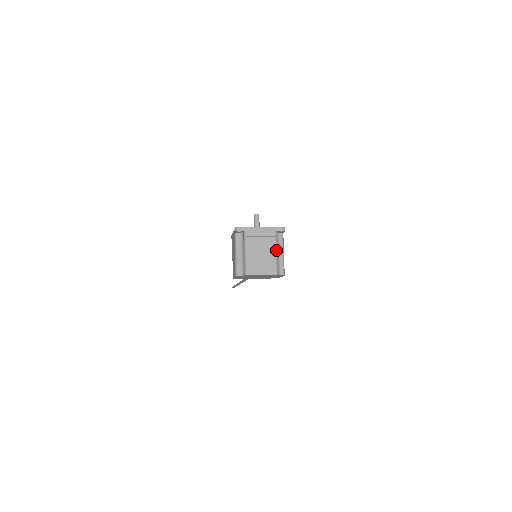
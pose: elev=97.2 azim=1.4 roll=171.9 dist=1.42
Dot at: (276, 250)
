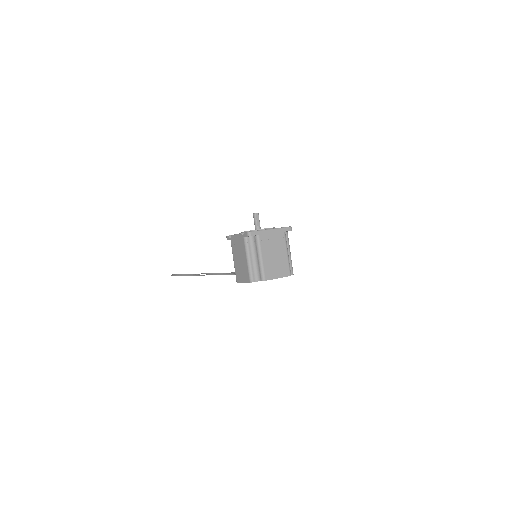
Dot at: (287, 251)
